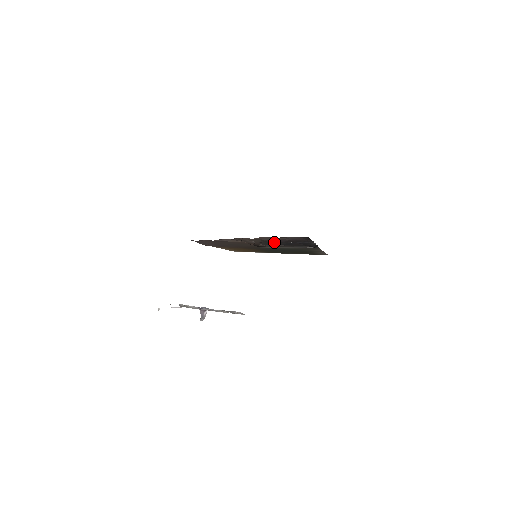
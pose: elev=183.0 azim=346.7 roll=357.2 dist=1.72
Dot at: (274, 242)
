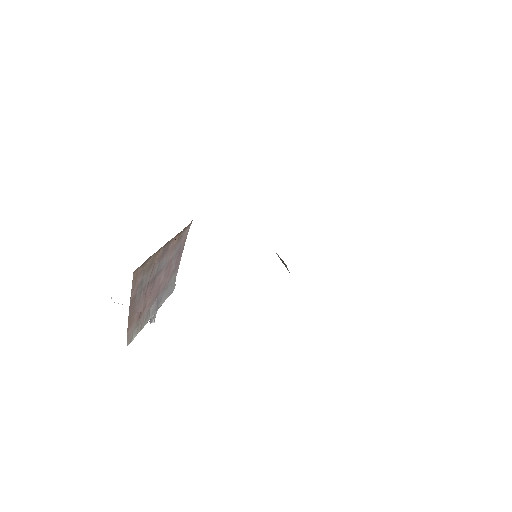
Dot at: occluded
